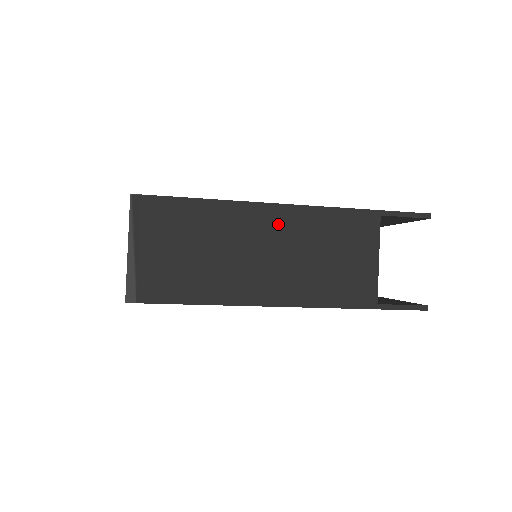
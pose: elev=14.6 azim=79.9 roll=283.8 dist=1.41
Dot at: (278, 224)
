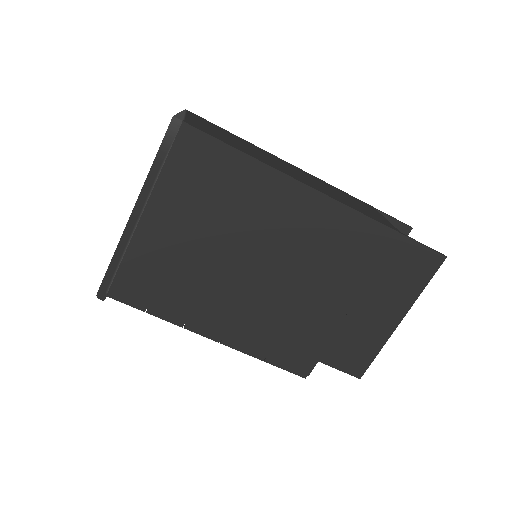
Dot at: occluded
